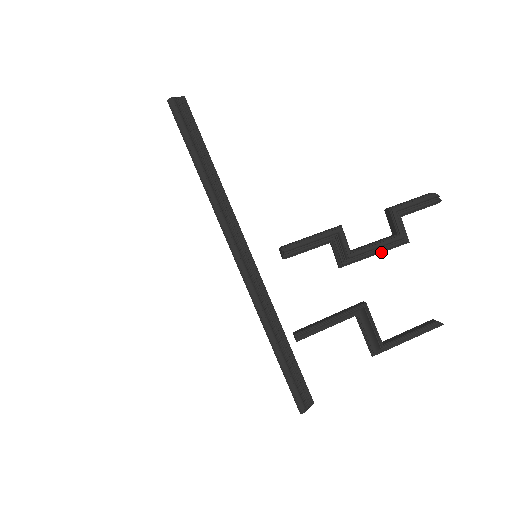
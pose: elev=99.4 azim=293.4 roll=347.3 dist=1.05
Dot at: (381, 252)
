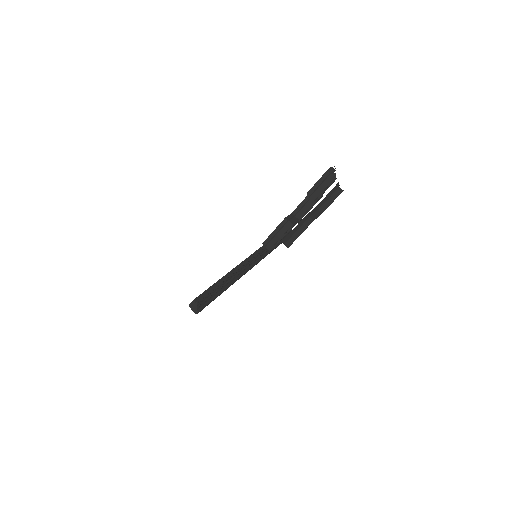
Dot at: occluded
